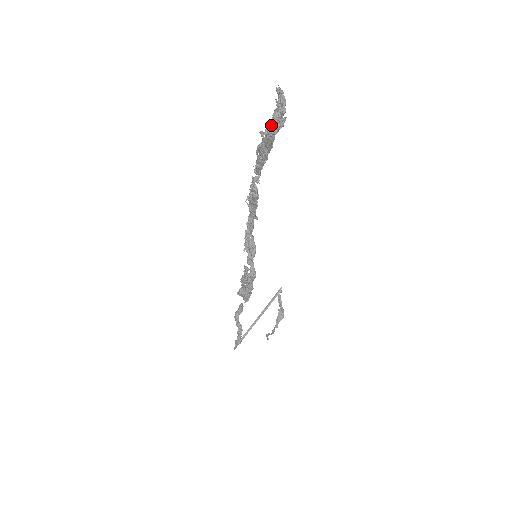
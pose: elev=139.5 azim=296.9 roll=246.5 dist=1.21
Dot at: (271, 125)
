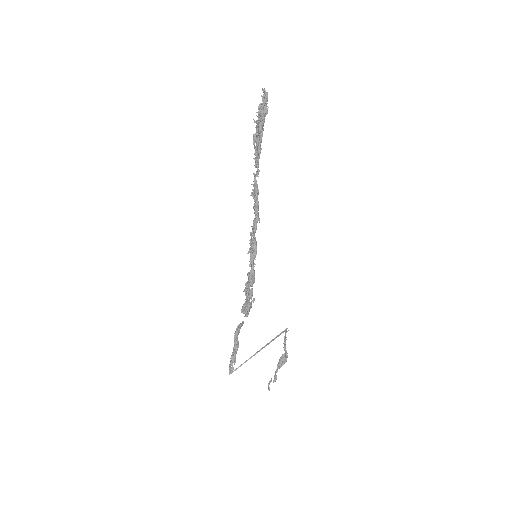
Dot at: (258, 111)
